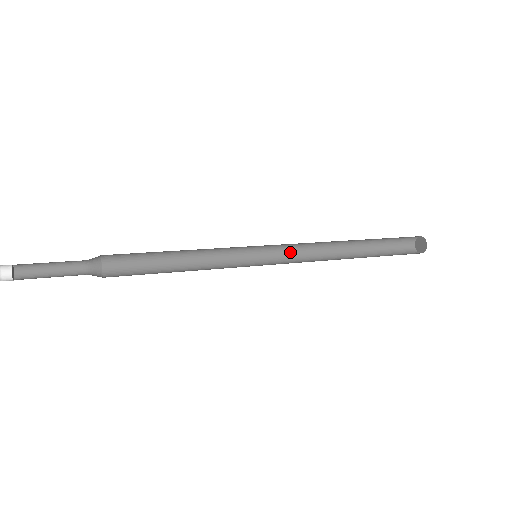
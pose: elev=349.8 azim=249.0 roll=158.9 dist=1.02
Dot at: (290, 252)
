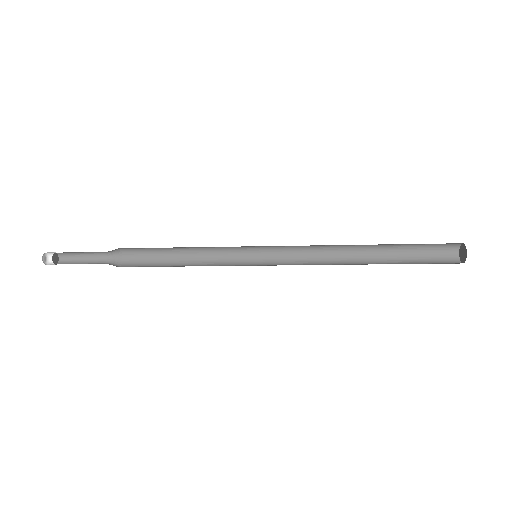
Dot at: (297, 263)
